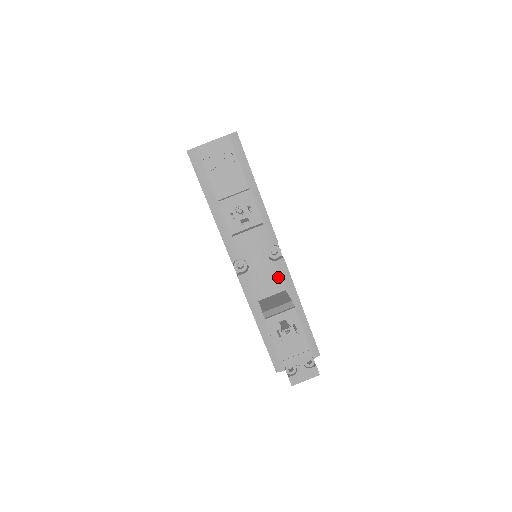
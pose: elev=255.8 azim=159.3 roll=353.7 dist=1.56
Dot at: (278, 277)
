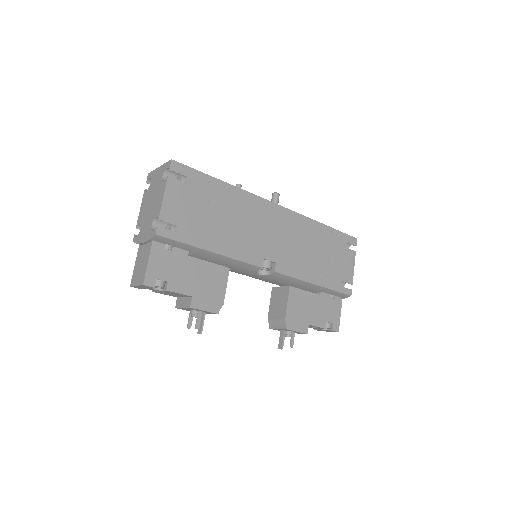
Dot at: (278, 279)
